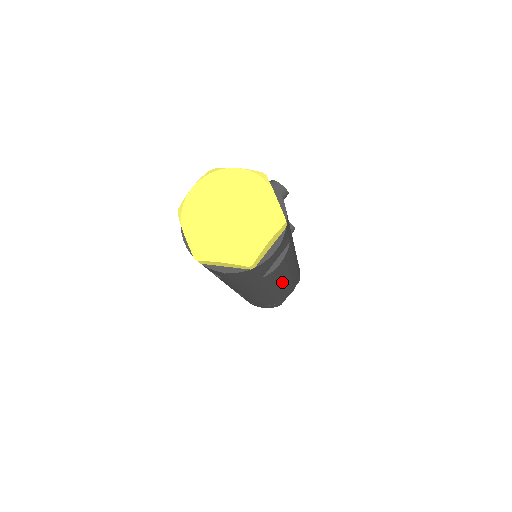
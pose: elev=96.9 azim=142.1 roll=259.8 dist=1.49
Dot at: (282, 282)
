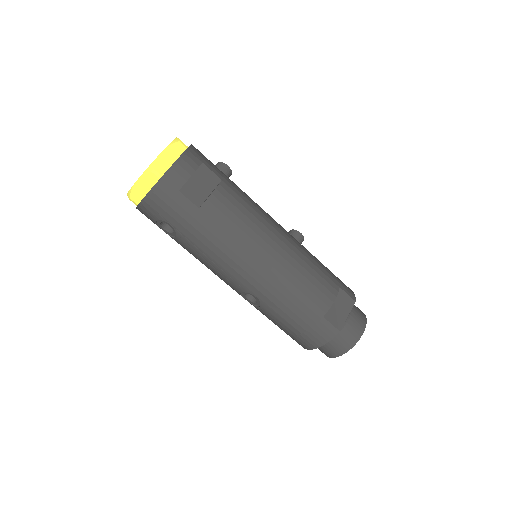
Dot at: (263, 245)
